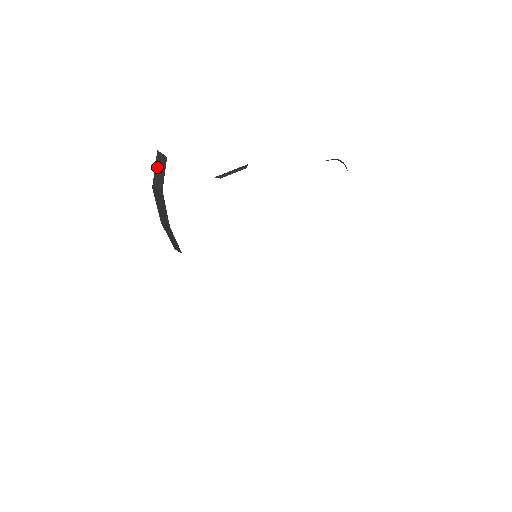
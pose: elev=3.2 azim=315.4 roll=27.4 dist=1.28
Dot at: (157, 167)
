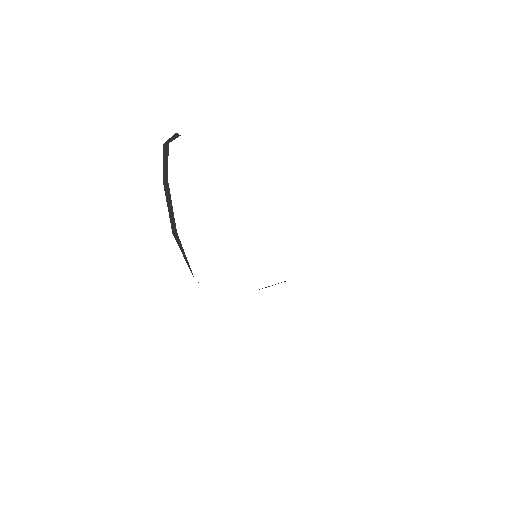
Dot at: (171, 137)
